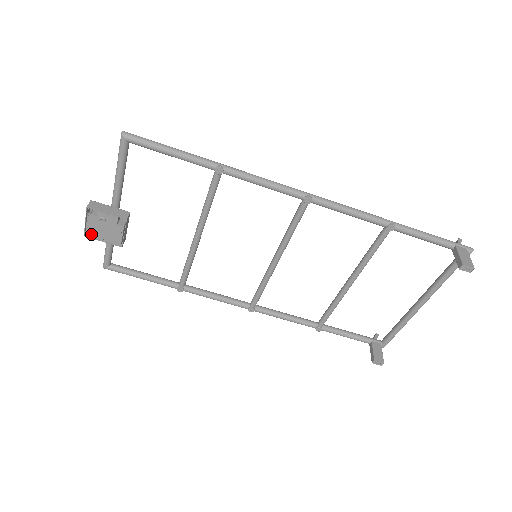
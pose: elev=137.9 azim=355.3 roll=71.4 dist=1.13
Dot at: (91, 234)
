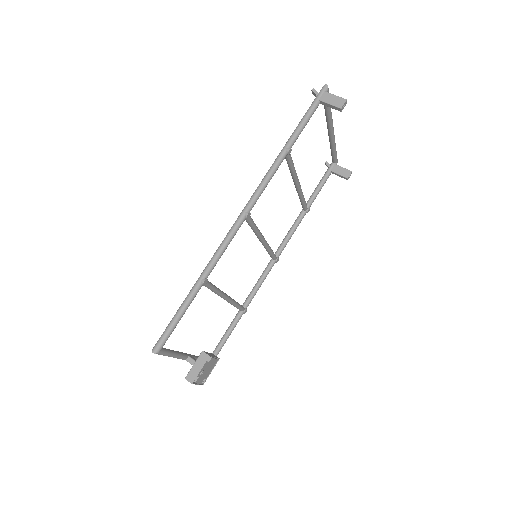
Dot at: (203, 380)
